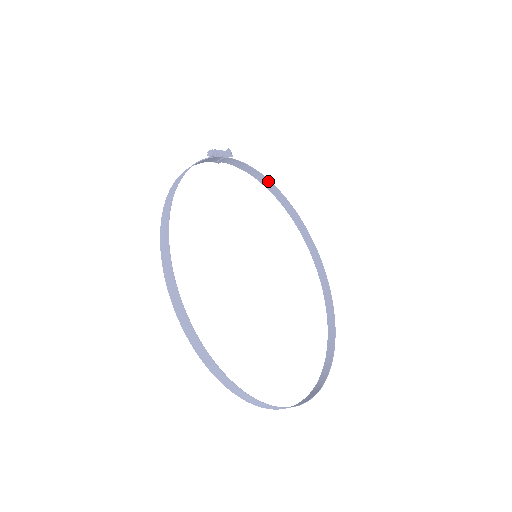
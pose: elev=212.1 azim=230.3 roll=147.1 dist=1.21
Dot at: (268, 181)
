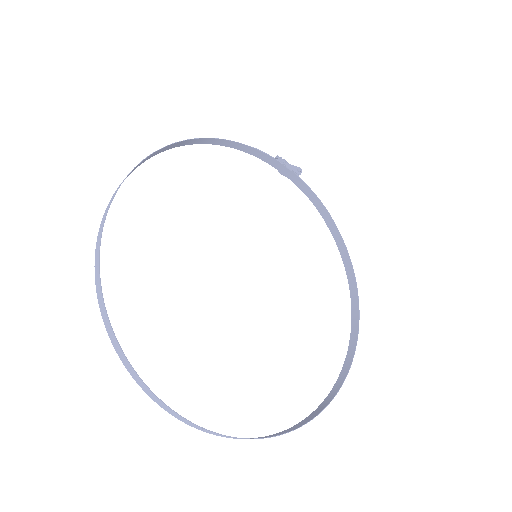
Dot at: (335, 227)
